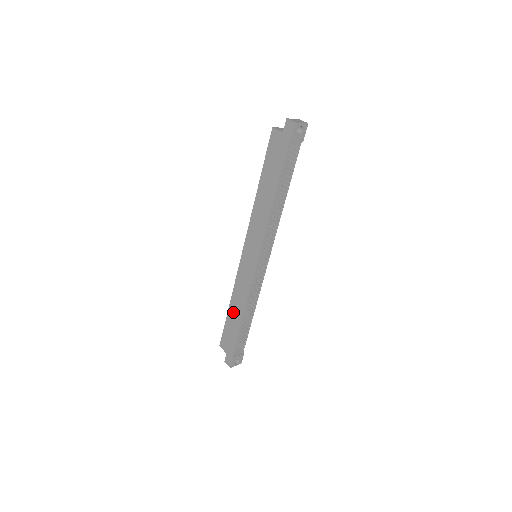
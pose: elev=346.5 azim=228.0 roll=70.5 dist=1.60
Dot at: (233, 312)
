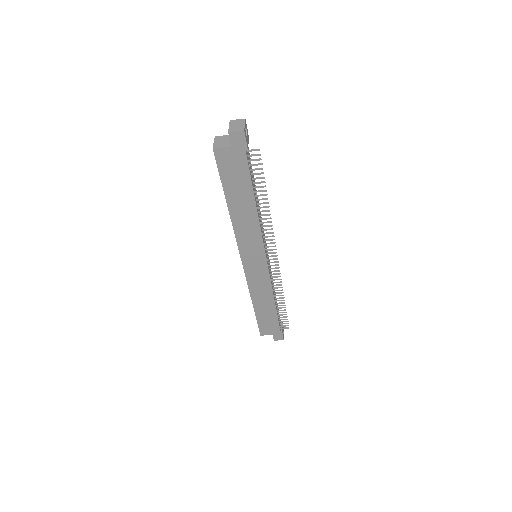
Dot at: (261, 307)
